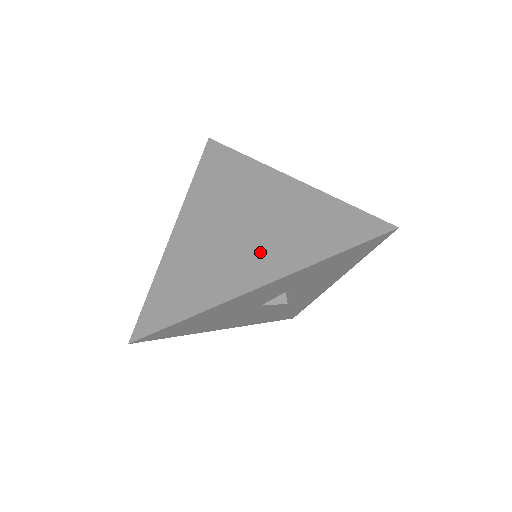
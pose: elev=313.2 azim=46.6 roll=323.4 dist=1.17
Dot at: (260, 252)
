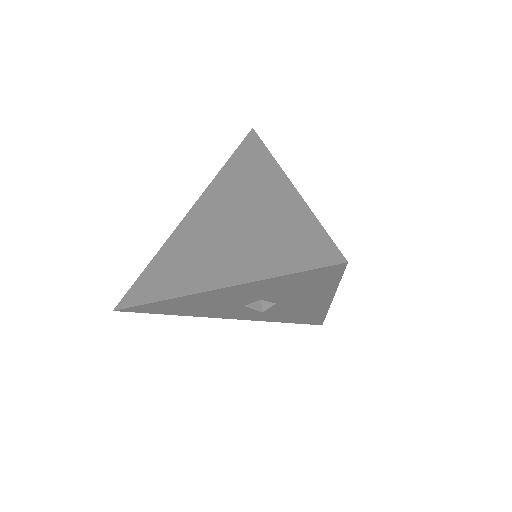
Dot at: (228, 255)
